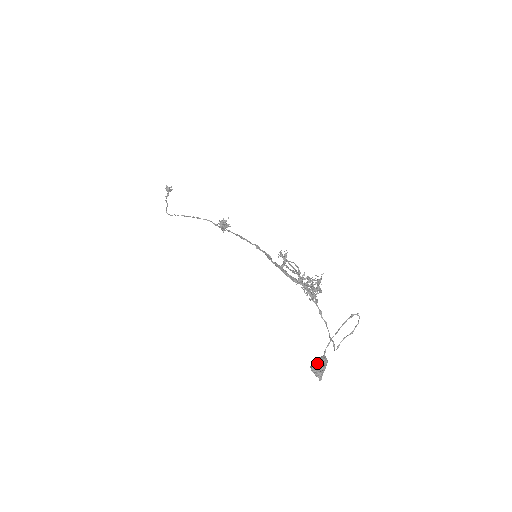
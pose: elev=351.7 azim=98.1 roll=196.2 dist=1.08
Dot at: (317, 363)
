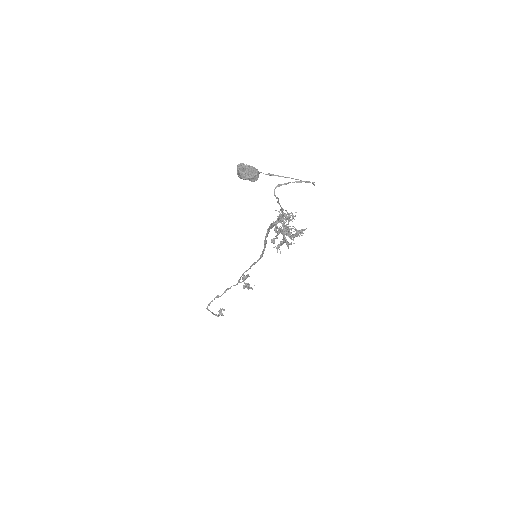
Dot at: (246, 168)
